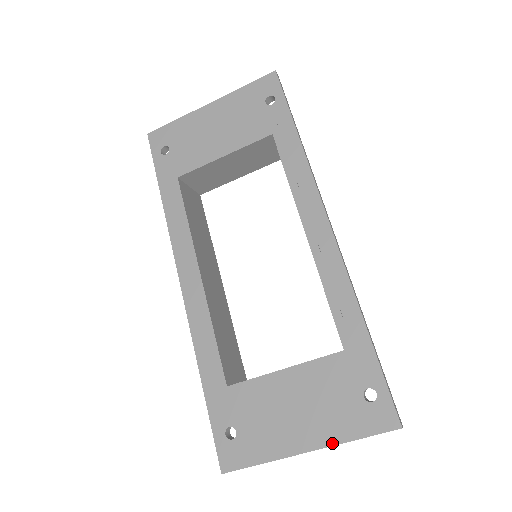
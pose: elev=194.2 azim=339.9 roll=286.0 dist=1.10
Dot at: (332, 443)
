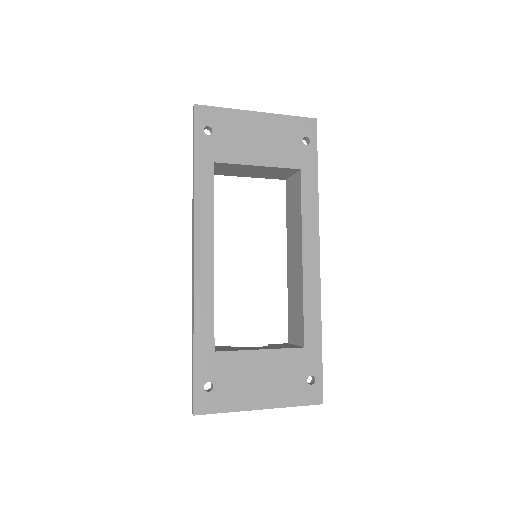
Dot at: (280, 406)
